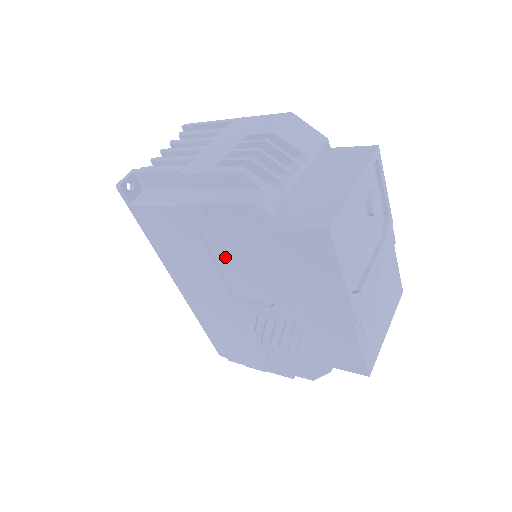
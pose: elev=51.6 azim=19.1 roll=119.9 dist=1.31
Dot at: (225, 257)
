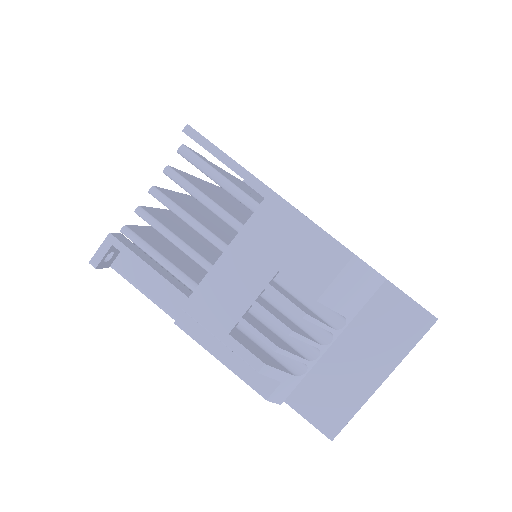
Dot at: occluded
